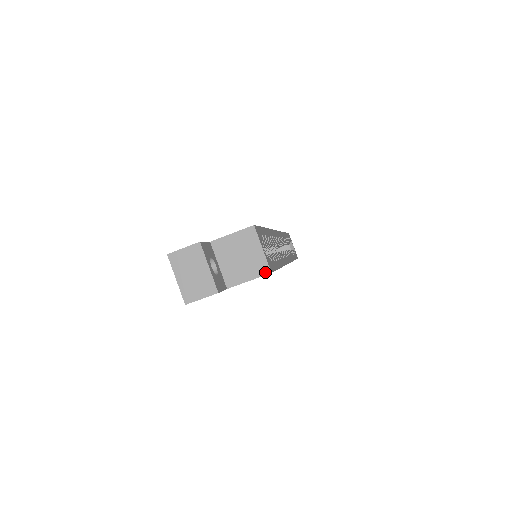
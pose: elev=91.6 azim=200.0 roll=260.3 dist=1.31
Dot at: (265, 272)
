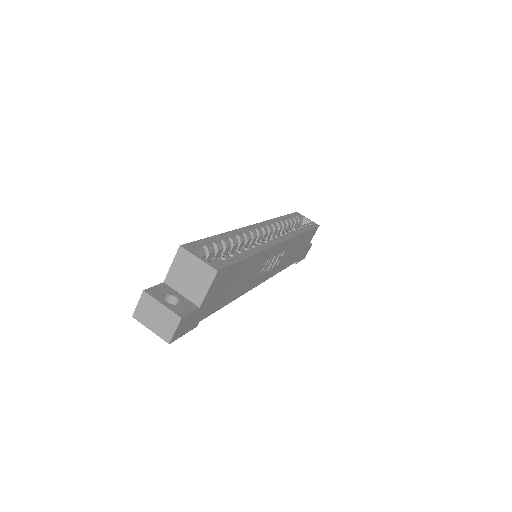
Dot at: (213, 274)
